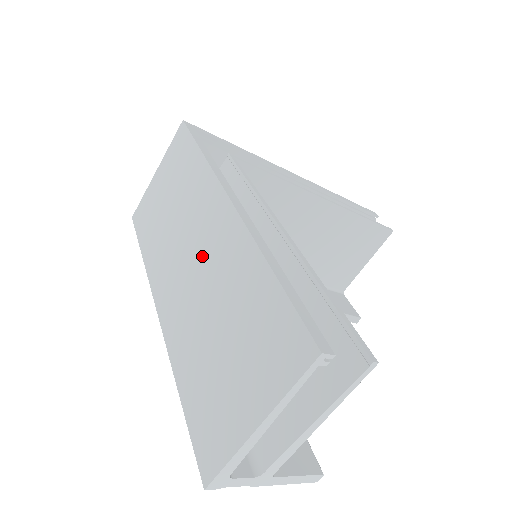
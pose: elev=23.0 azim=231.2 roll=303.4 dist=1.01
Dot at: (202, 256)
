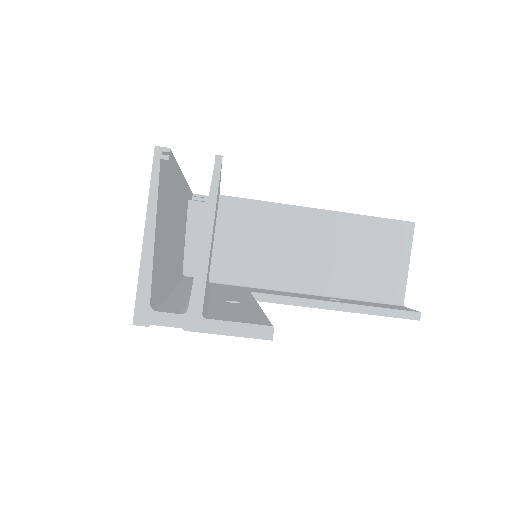
Dot at: occluded
